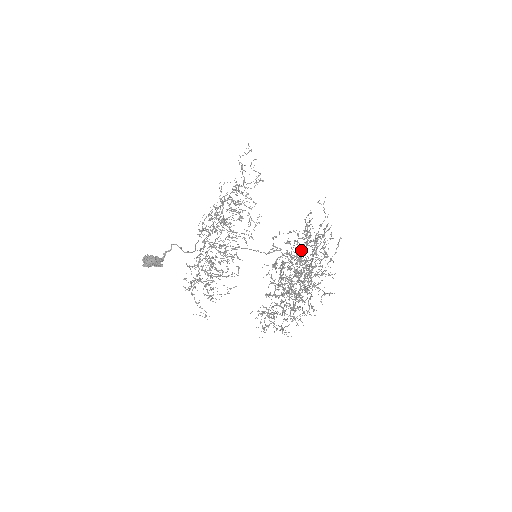
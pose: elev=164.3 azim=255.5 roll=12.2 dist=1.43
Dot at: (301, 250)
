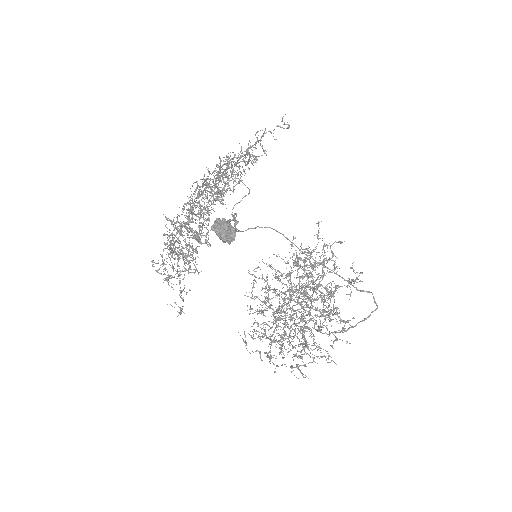
Dot at: occluded
